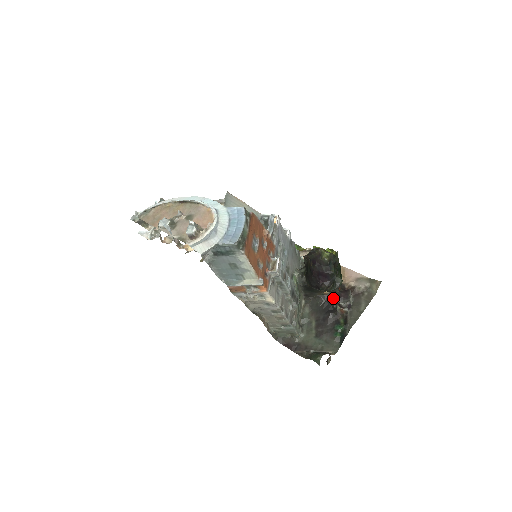
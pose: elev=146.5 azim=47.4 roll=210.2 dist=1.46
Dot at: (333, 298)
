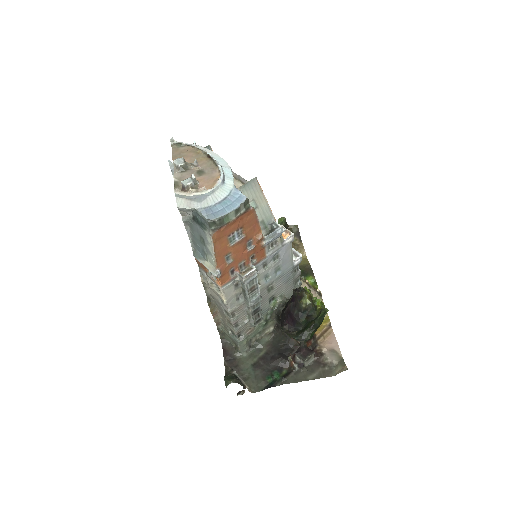
Dot at: (297, 347)
